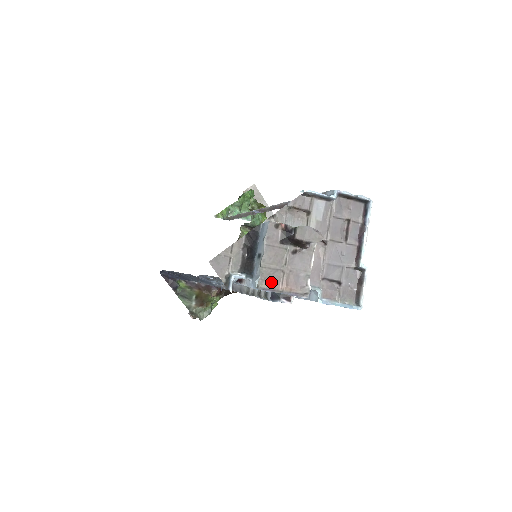
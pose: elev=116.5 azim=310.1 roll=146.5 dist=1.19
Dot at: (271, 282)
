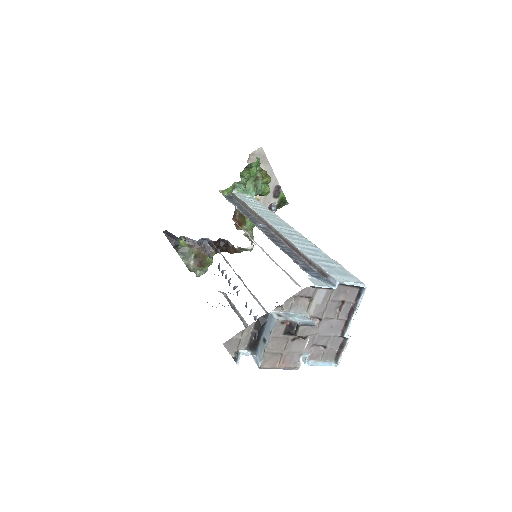
Dot at: (271, 363)
